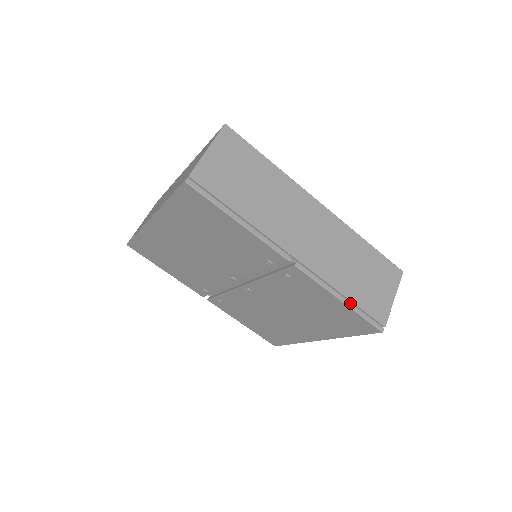
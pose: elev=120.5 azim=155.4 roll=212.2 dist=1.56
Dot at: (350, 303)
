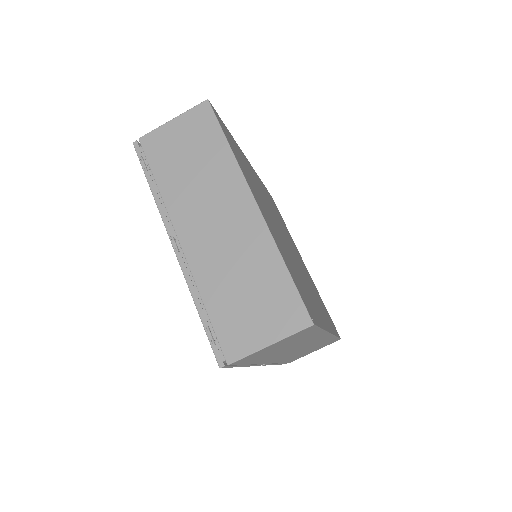
Dot at: (280, 363)
